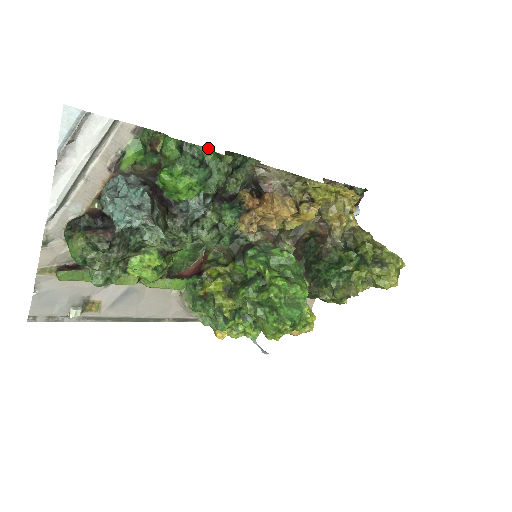
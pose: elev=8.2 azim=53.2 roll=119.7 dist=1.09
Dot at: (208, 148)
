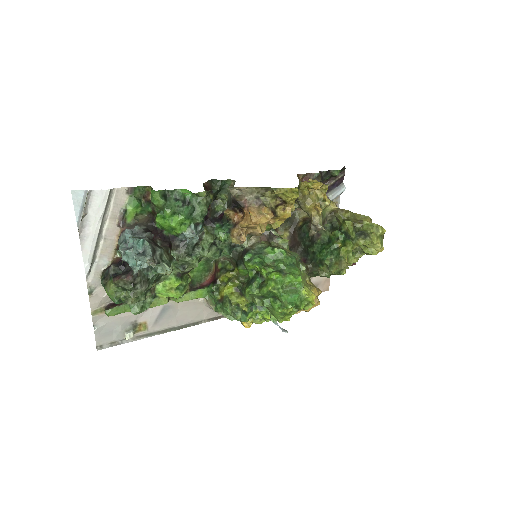
Dot at: (186, 189)
